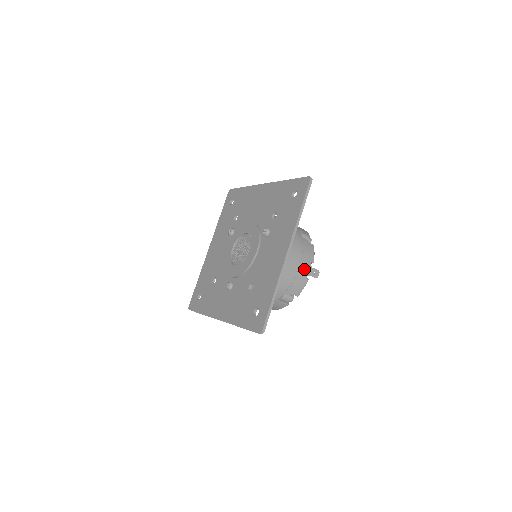
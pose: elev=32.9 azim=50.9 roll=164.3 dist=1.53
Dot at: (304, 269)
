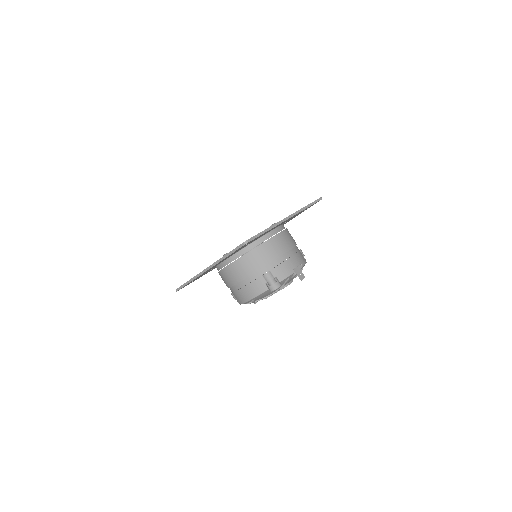
Dot at: (294, 262)
